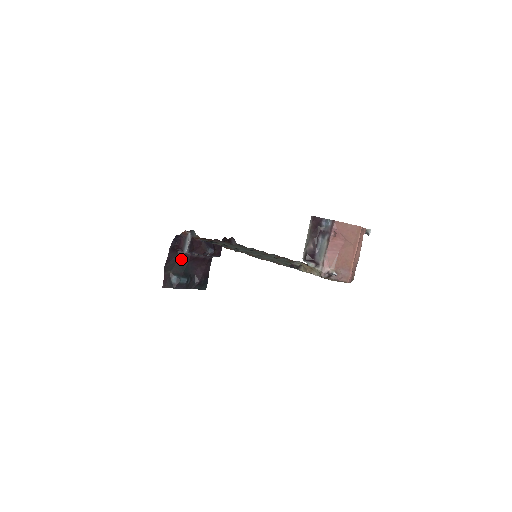
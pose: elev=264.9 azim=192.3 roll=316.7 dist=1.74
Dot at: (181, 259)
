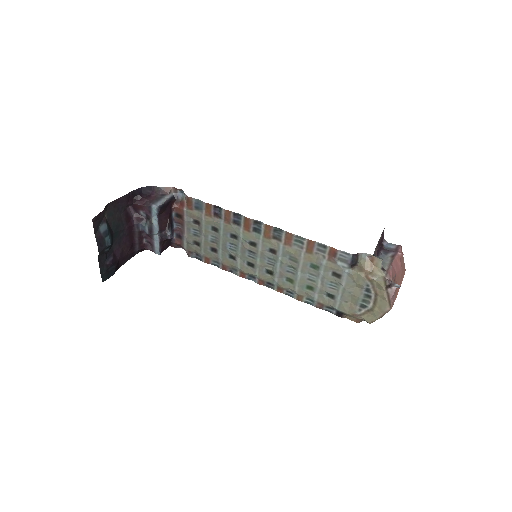
Dot at: (124, 217)
